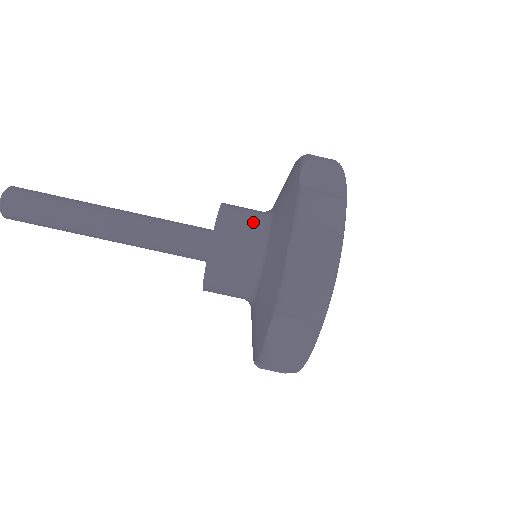
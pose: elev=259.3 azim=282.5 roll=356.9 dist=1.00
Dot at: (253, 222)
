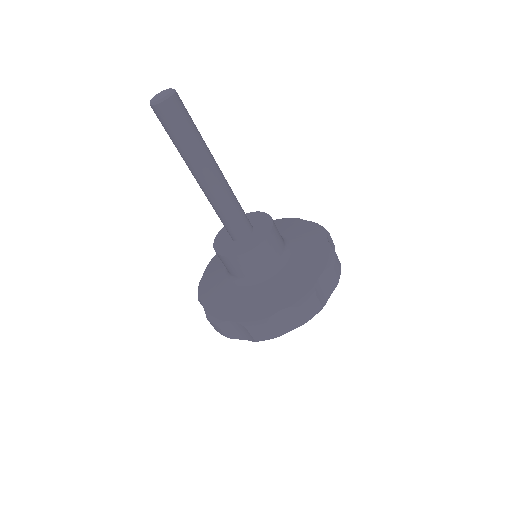
Dot at: occluded
